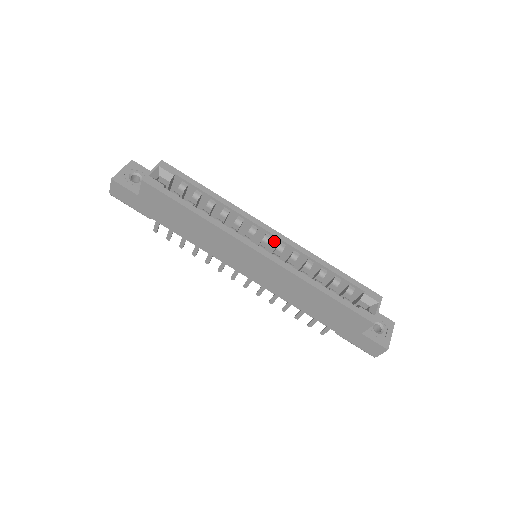
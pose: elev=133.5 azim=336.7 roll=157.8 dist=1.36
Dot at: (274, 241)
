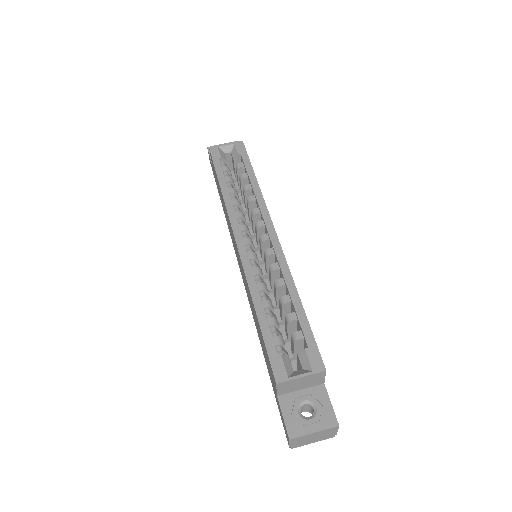
Dot at: (271, 246)
